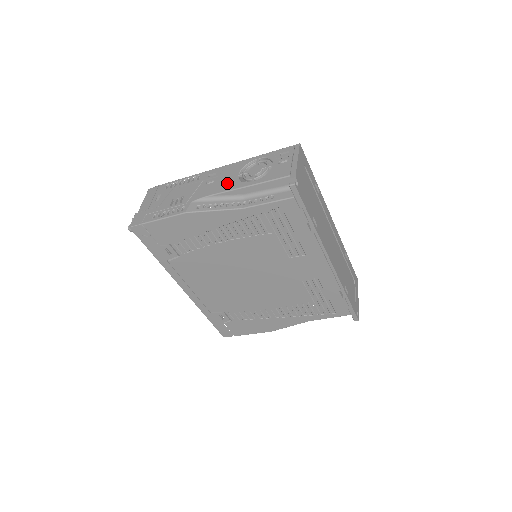
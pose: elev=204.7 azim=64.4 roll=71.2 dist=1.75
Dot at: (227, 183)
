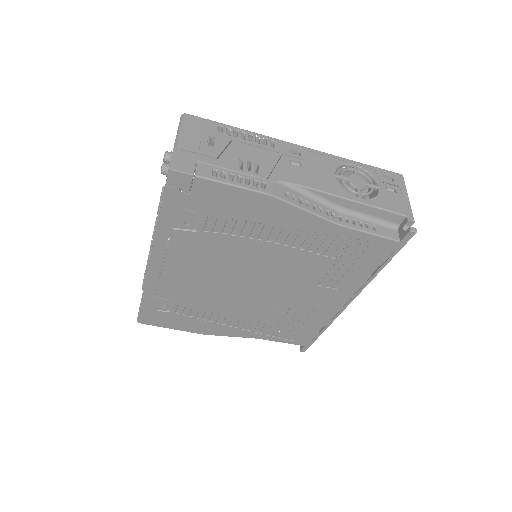
Dot at: (324, 180)
